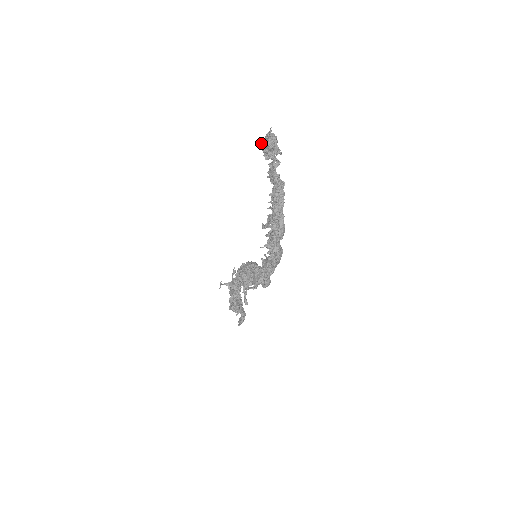
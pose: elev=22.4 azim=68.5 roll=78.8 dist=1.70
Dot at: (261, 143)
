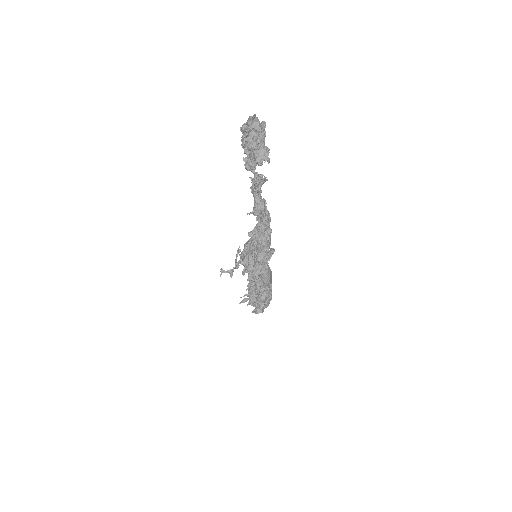
Dot at: (242, 132)
